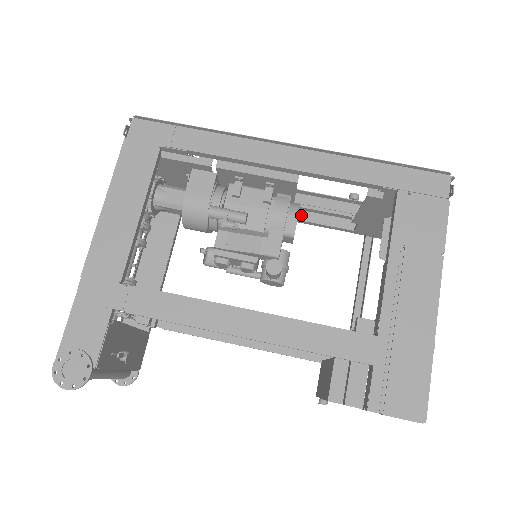
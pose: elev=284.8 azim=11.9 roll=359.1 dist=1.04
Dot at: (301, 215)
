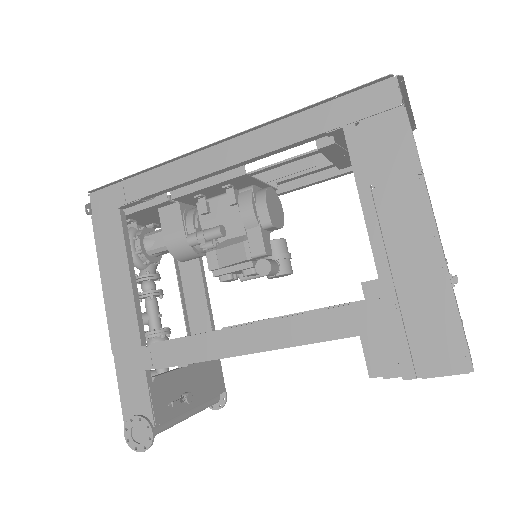
Dot at: (298, 181)
